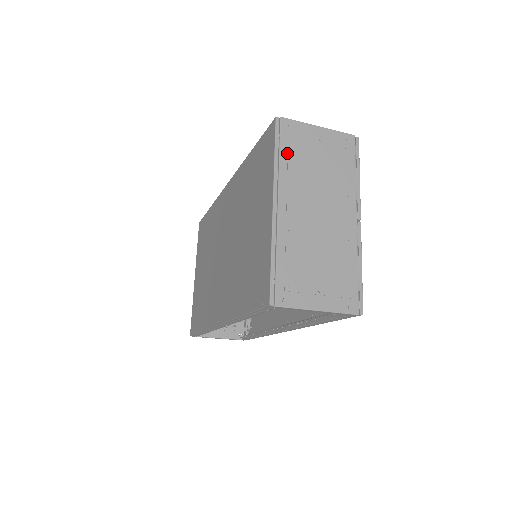
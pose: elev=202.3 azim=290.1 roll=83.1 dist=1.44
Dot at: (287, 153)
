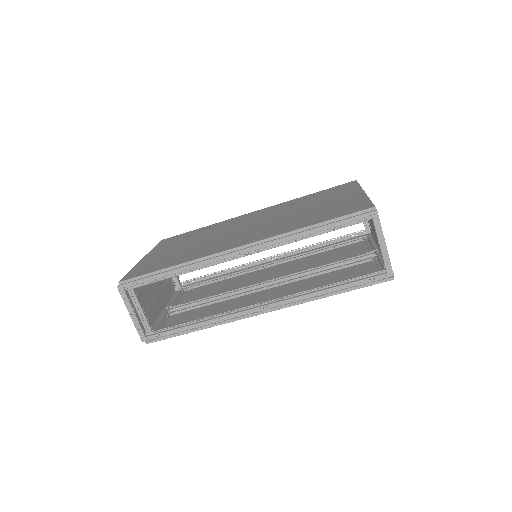
Dot at: occluded
